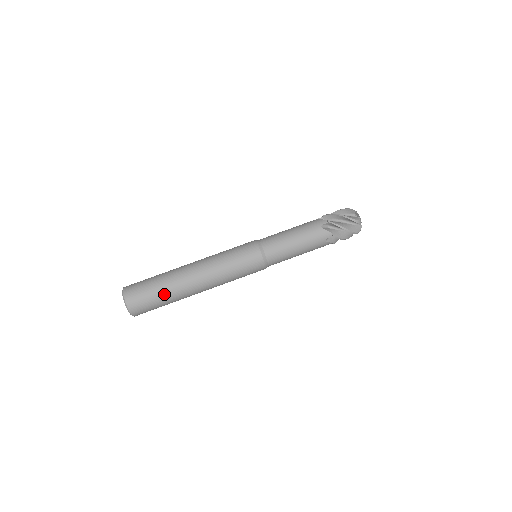
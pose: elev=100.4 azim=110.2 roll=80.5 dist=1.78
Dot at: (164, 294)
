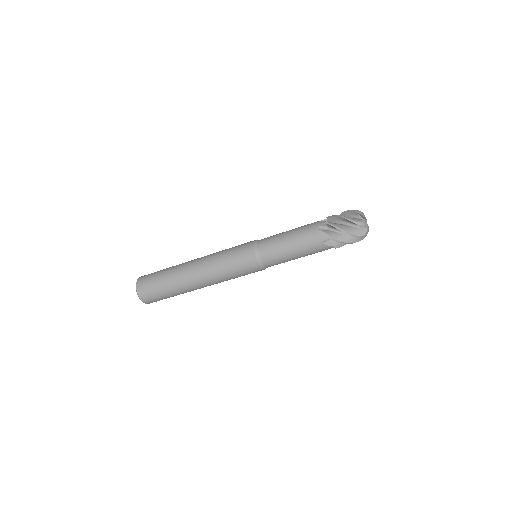
Dot at: (174, 295)
